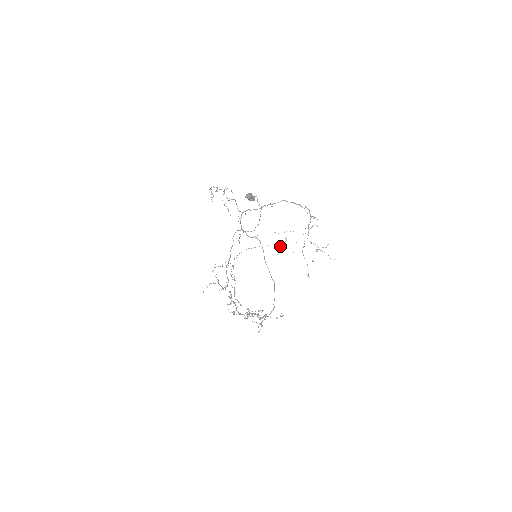
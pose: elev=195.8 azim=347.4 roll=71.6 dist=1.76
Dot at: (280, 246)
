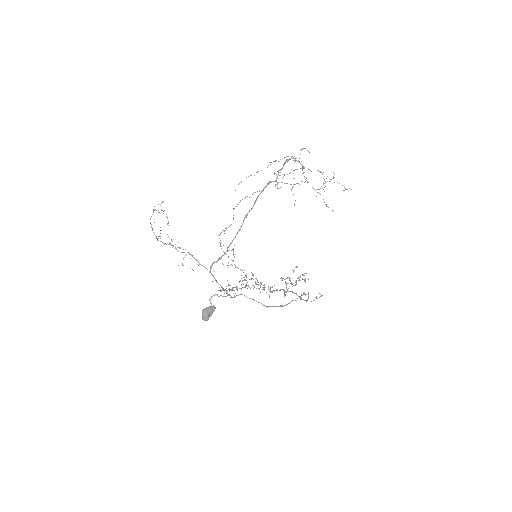
Dot at: occluded
